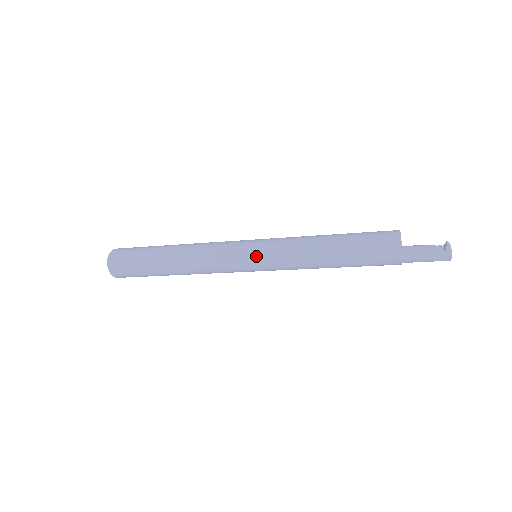
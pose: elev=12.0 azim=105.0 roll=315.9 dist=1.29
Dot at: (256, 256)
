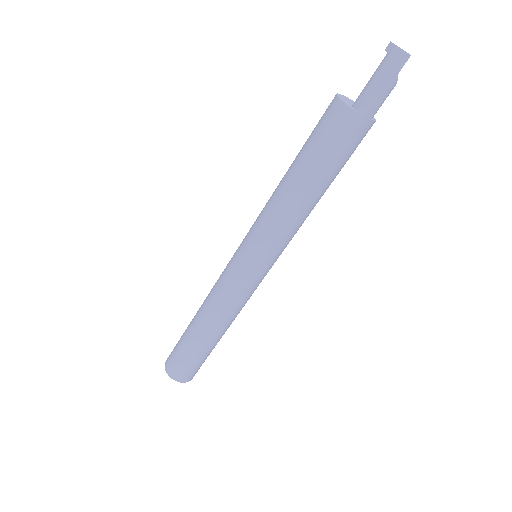
Dot at: (242, 242)
